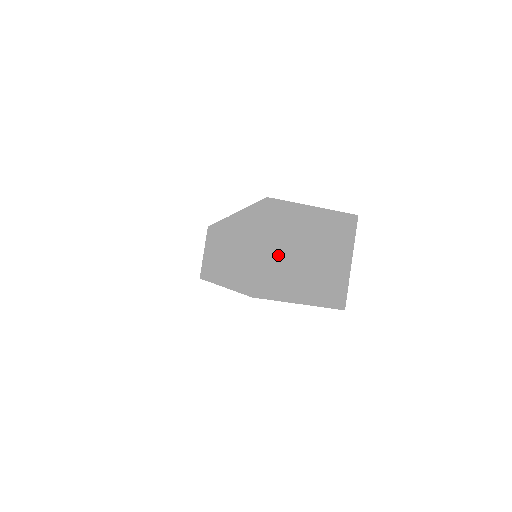
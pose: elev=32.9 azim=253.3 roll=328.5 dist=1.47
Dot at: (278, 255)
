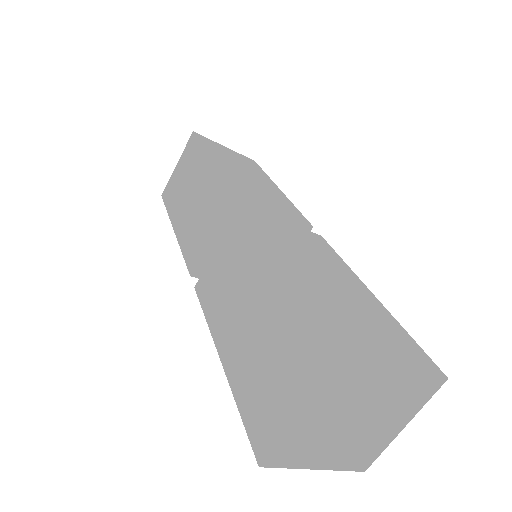
Dot at: (319, 422)
